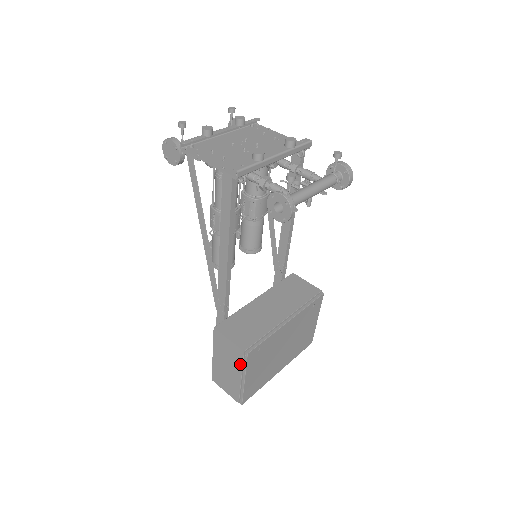
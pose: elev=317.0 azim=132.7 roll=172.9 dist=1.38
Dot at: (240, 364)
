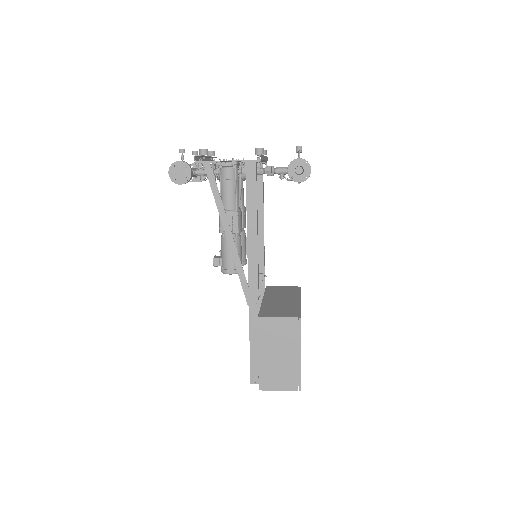
Dot at: (295, 337)
